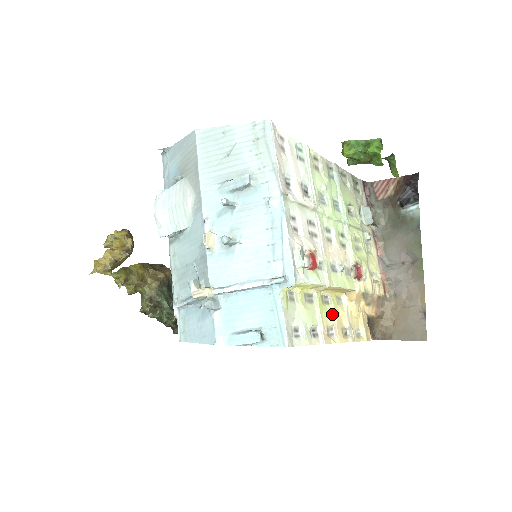
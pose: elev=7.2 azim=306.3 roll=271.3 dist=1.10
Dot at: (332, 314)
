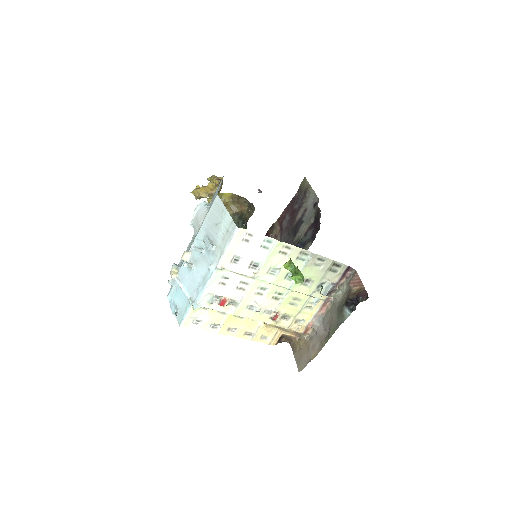
Dot at: (241, 323)
